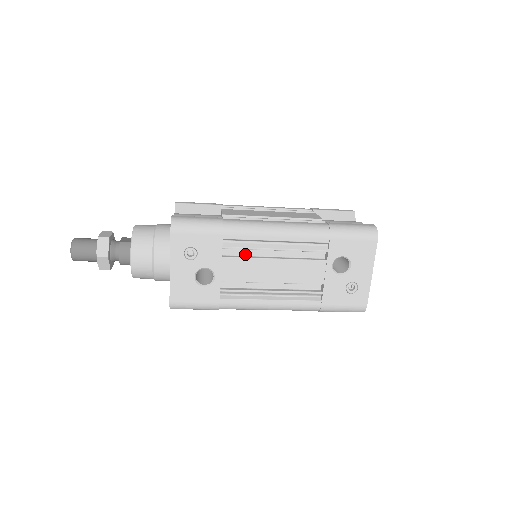
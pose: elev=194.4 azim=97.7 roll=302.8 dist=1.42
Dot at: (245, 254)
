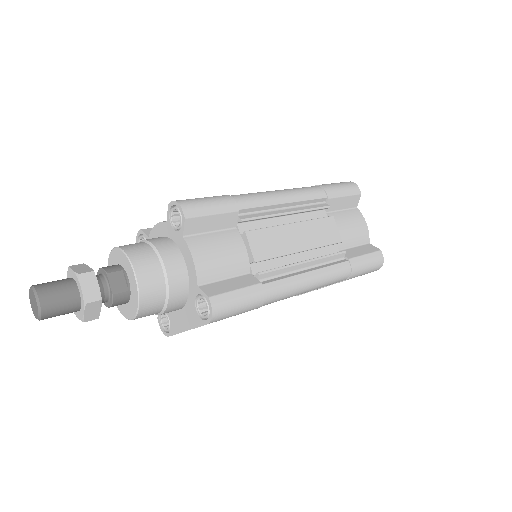
Dot at: occluded
